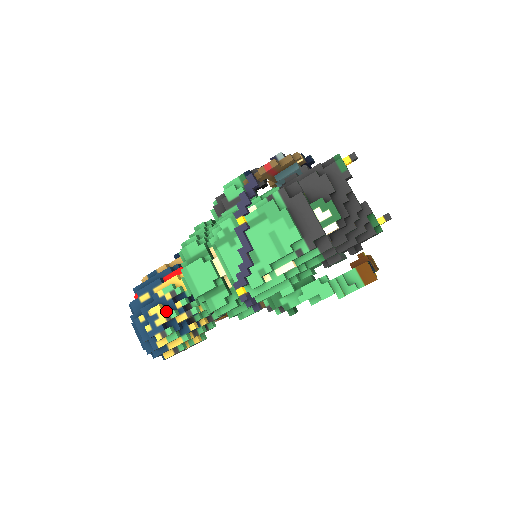
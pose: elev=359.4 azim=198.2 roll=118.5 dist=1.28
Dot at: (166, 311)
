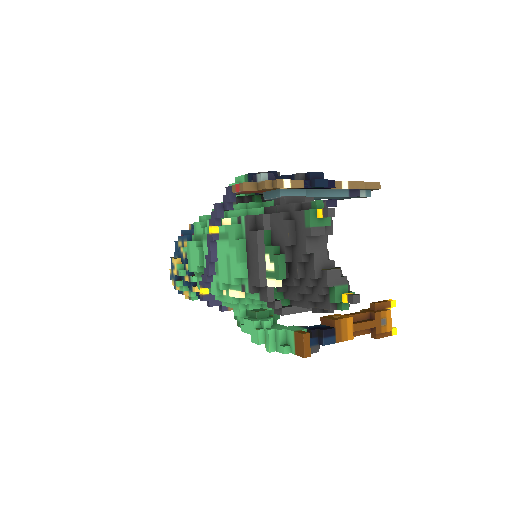
Dot at: (178, 267)
